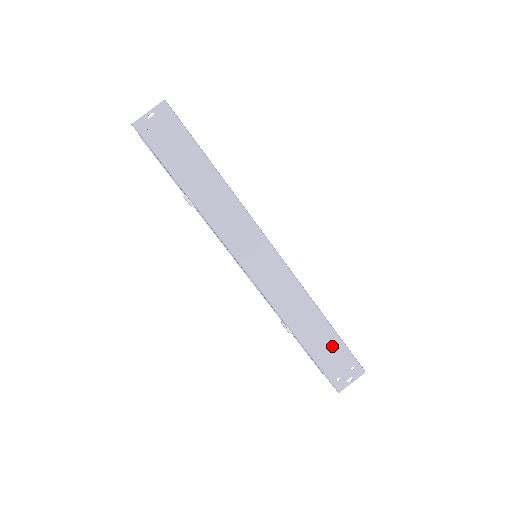
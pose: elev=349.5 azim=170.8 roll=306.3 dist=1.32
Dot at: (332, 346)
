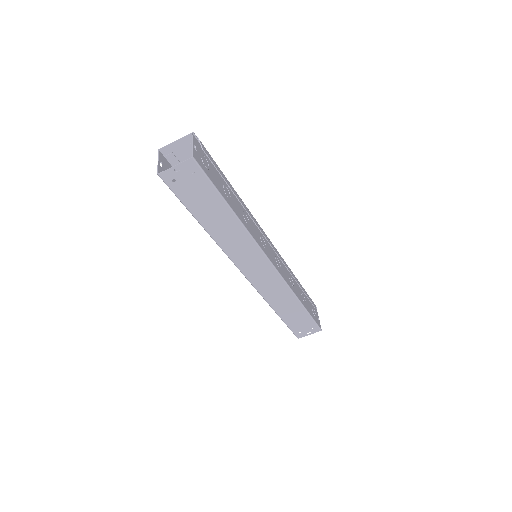
Dot at: (301, 317)
